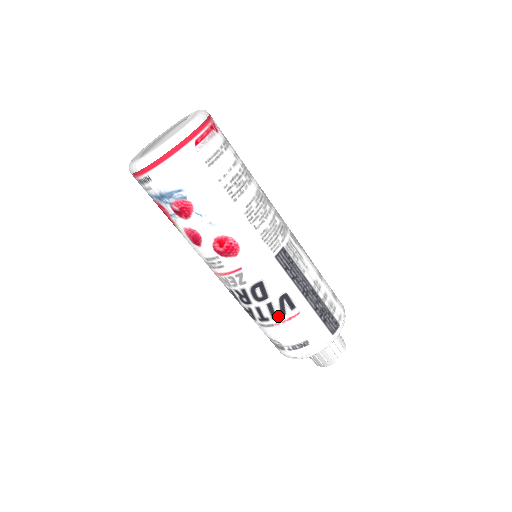
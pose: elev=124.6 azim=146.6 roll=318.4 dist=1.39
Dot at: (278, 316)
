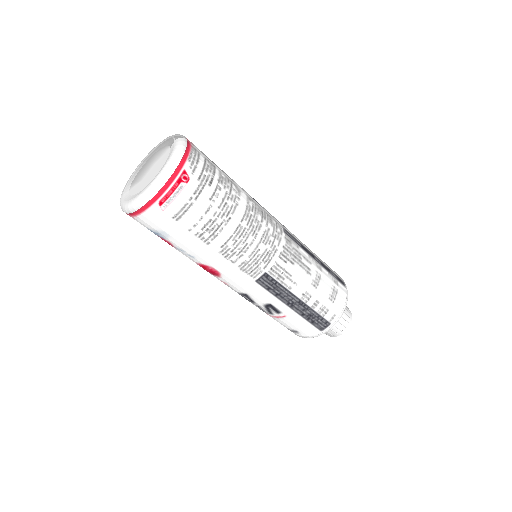
Dot at: (267, 313)
